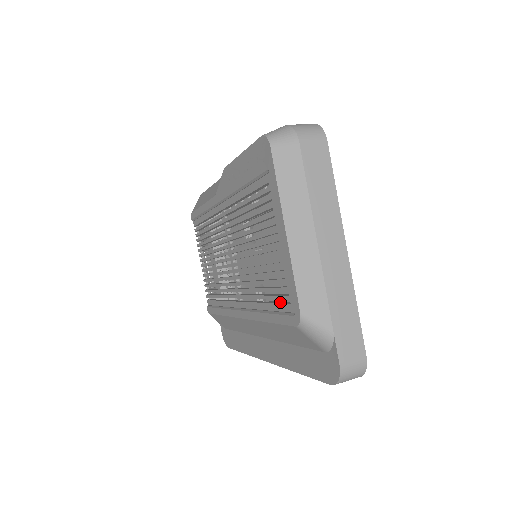
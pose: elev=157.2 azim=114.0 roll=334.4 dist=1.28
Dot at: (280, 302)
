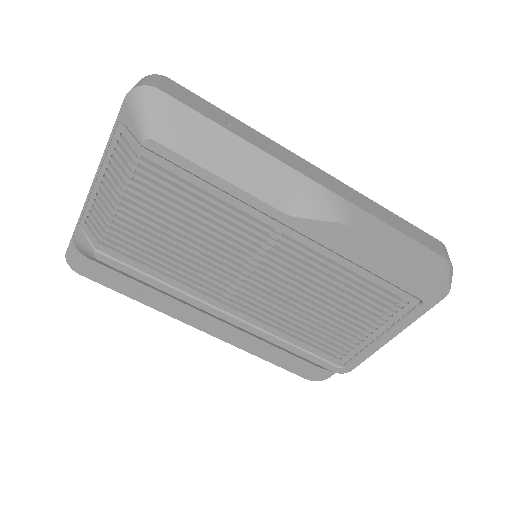
Dot at: (316, 345)
